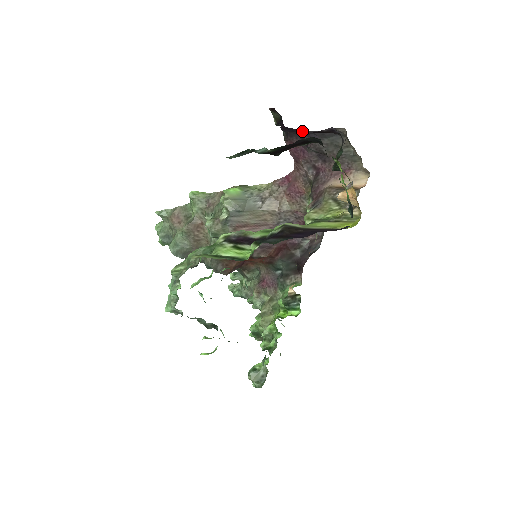
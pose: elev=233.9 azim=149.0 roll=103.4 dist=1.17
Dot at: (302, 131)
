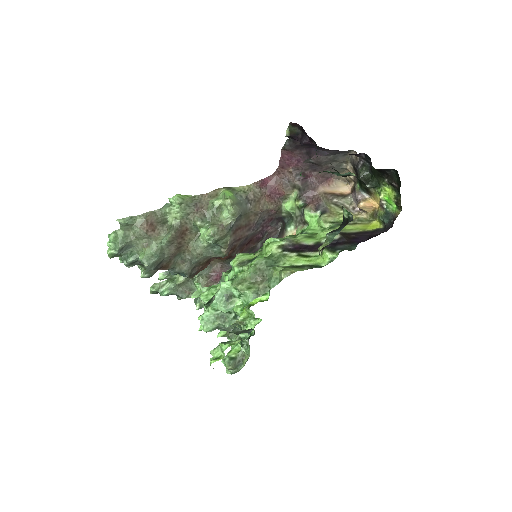
Dot at: (320, 148)
